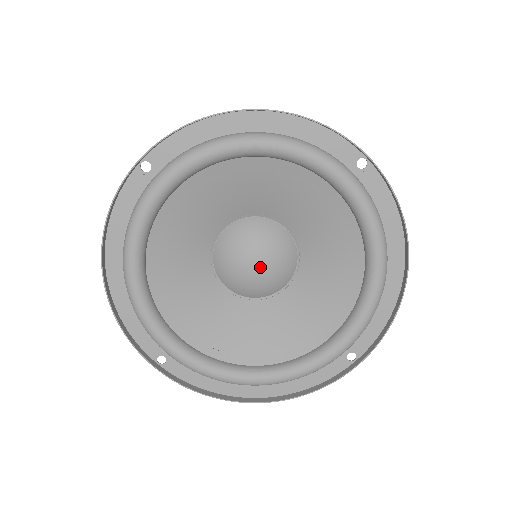
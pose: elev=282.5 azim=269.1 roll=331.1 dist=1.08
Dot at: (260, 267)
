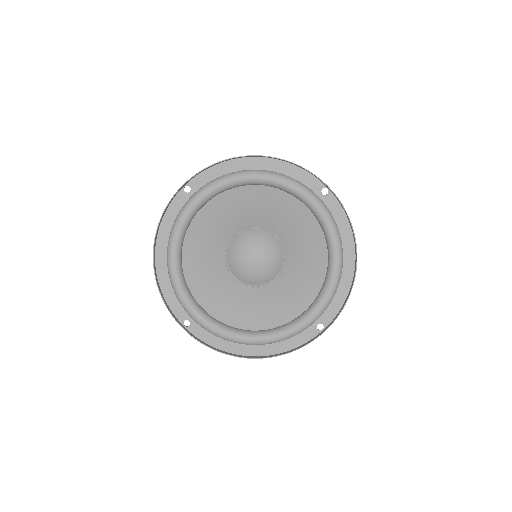
Dot at: (258, 260)
